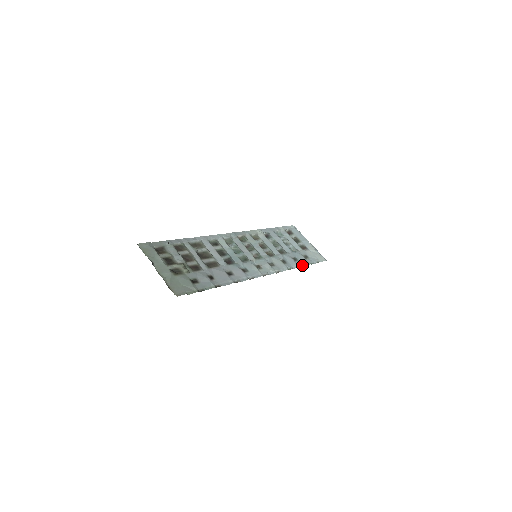
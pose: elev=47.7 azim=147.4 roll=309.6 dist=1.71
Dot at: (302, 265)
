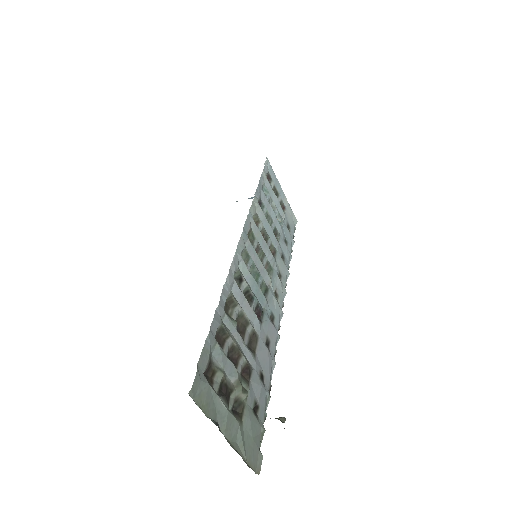
Dot at: (291, 250)
